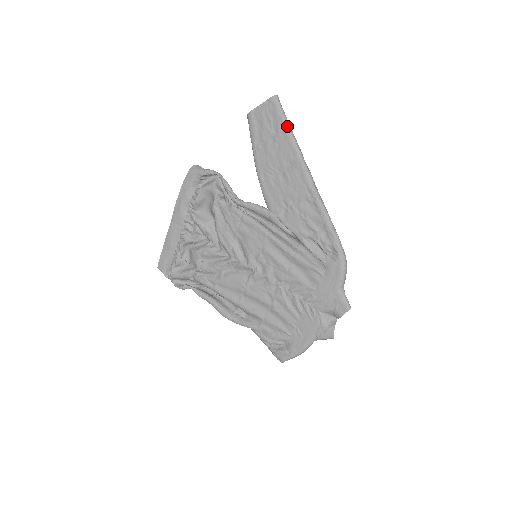
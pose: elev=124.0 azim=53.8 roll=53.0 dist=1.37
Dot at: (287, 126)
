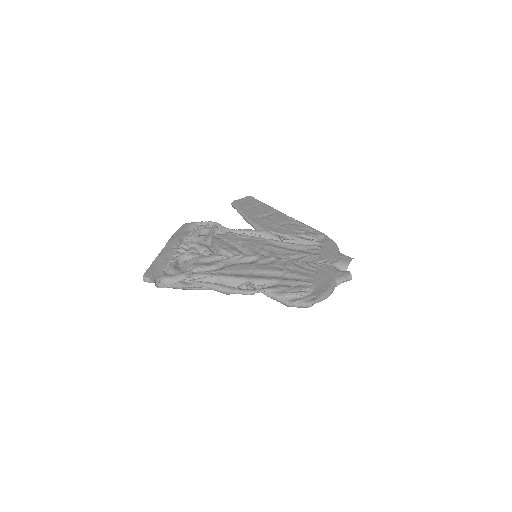
Dot at: (263, 203)
